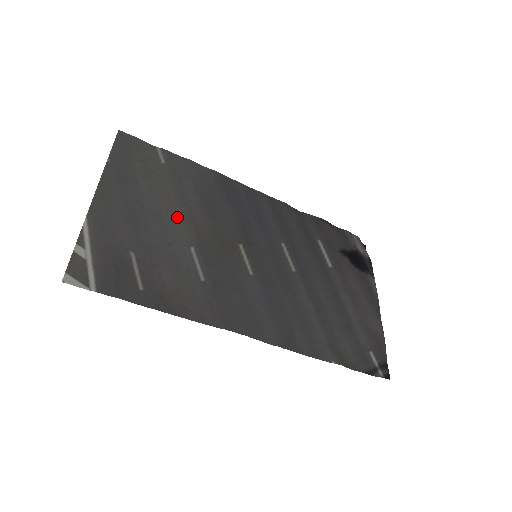
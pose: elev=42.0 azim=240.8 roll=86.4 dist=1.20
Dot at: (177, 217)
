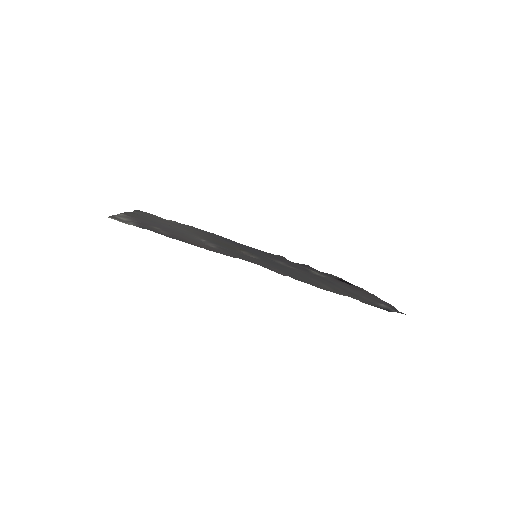
Dot at: occluded
